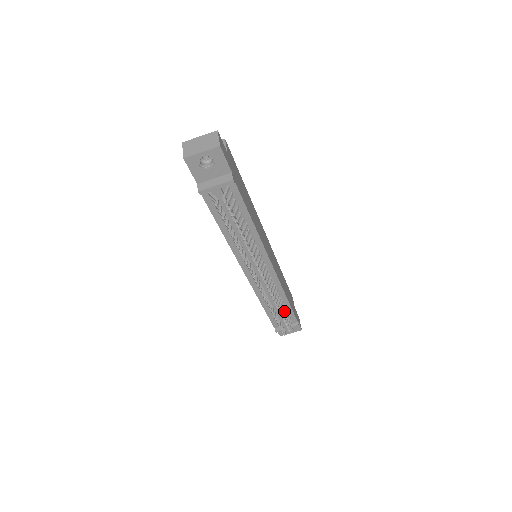
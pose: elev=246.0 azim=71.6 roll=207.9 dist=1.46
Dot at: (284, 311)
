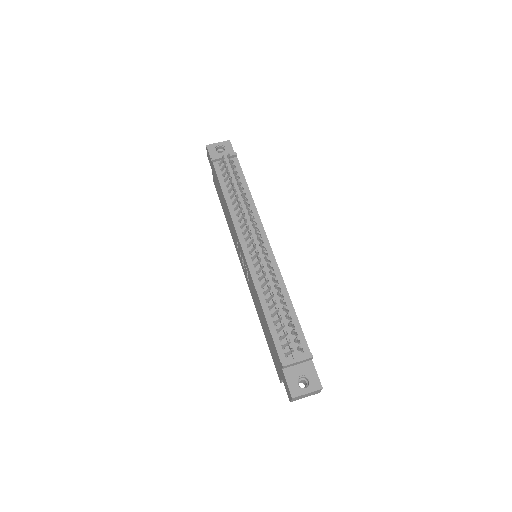
Dot at: (289, 317)
